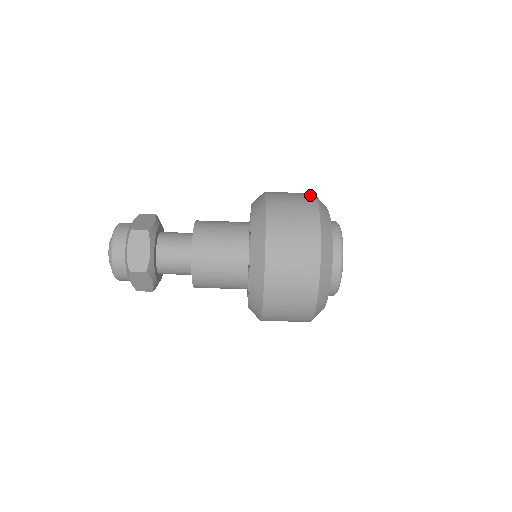
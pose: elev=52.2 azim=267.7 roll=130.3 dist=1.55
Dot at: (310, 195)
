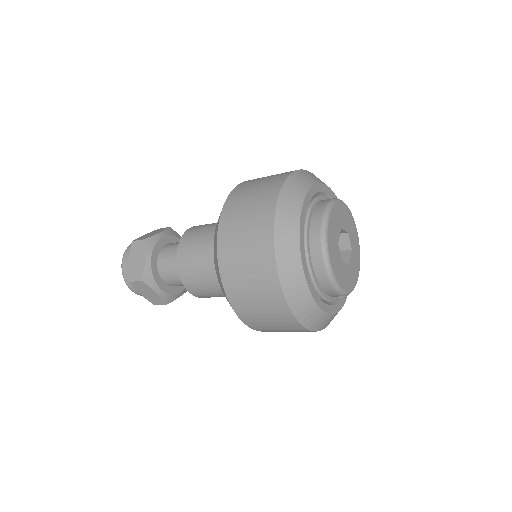
Dot at: (267, 227)
